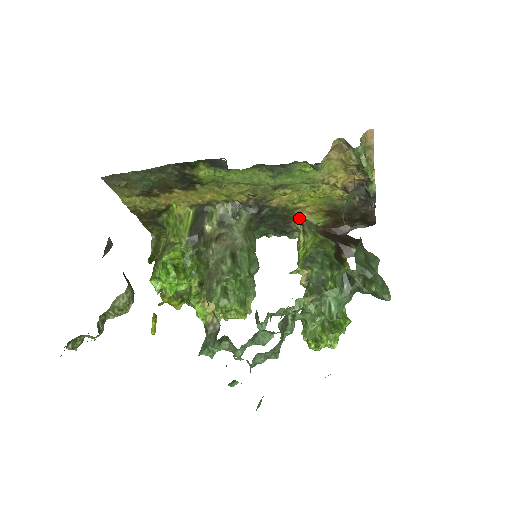
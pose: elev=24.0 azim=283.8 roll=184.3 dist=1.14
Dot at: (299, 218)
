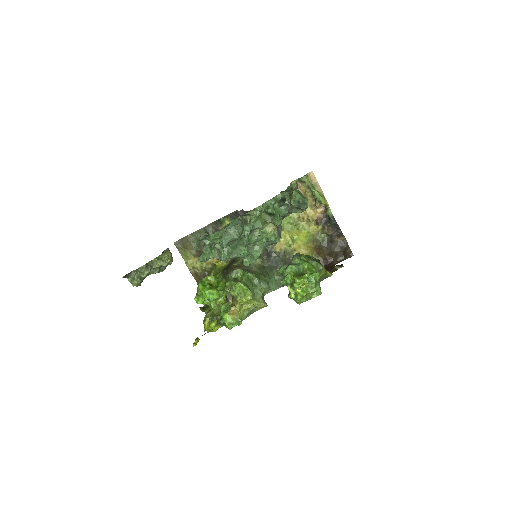
Dot at: occluded
